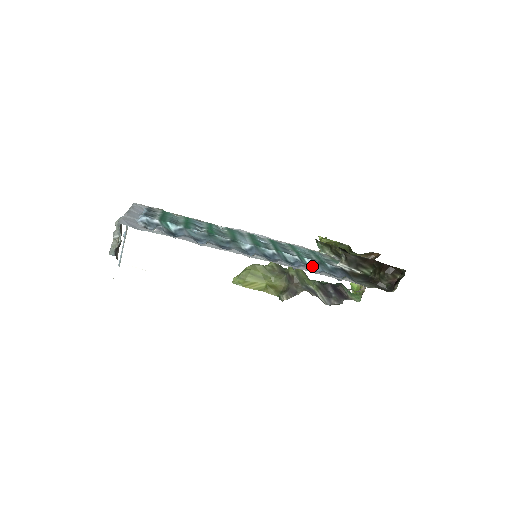
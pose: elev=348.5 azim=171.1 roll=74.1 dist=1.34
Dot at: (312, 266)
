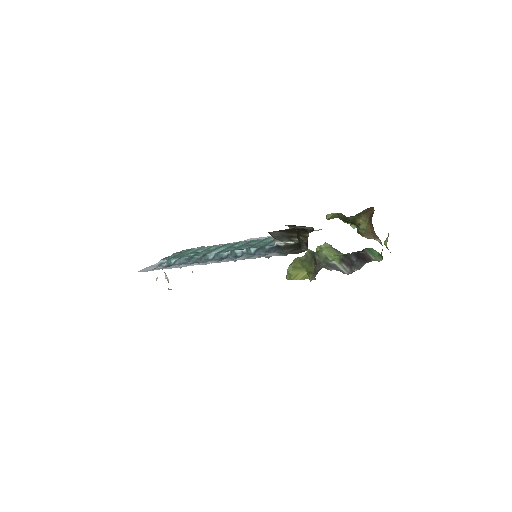
Dot at: (254, 253)
